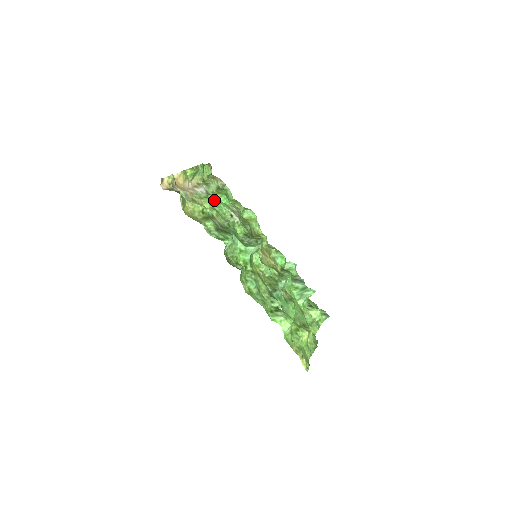
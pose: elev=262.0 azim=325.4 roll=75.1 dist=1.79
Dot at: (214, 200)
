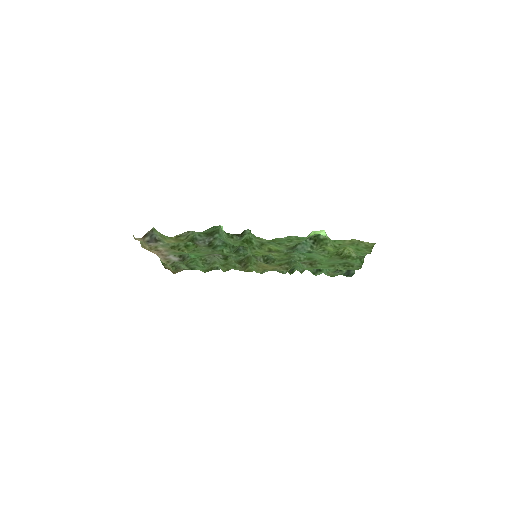
Dot at: occluded
